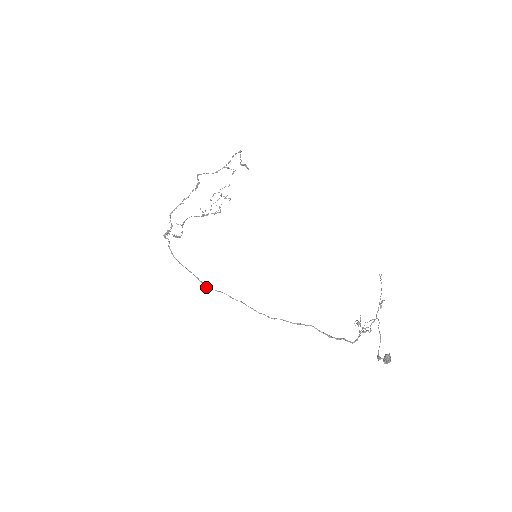
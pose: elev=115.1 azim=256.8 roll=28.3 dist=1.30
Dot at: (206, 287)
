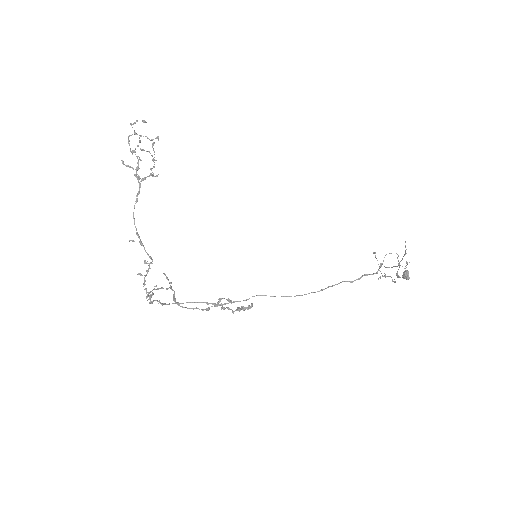
Dot at: occluded
